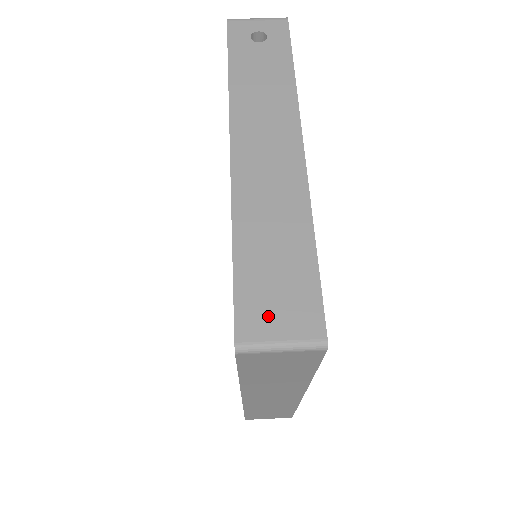
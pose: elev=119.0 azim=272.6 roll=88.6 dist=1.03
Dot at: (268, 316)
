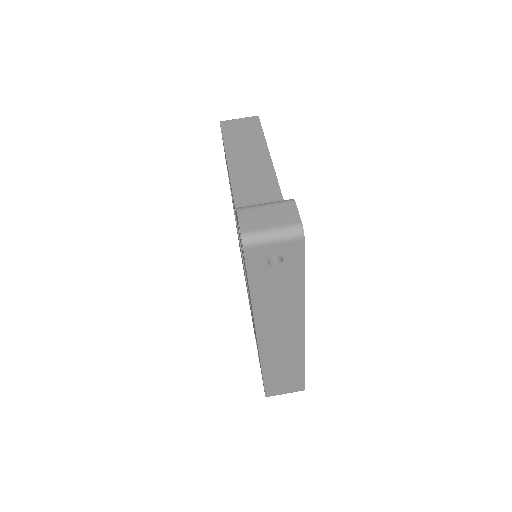
Dot at: (280, 389)
